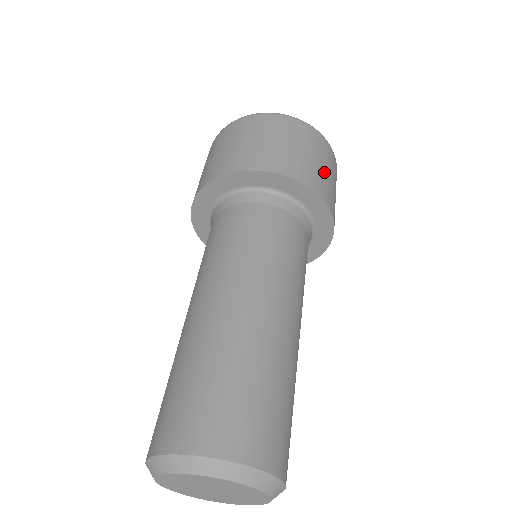
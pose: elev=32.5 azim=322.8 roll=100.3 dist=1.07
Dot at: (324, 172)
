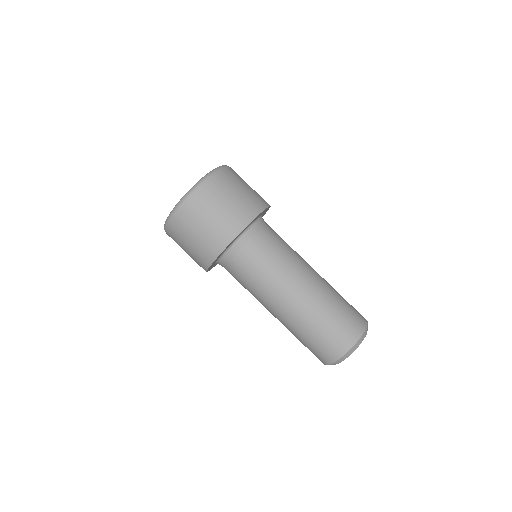
Dot at: (219, 217)
